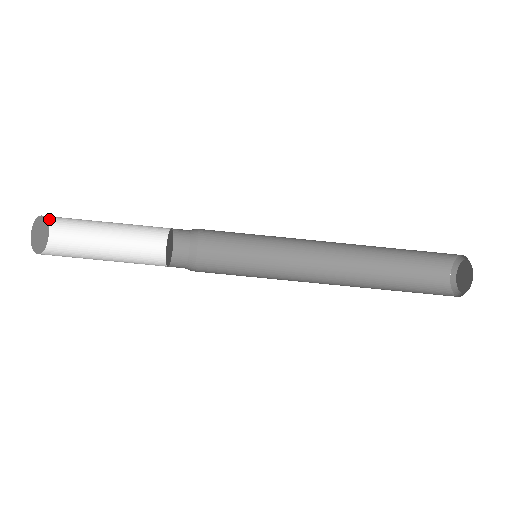
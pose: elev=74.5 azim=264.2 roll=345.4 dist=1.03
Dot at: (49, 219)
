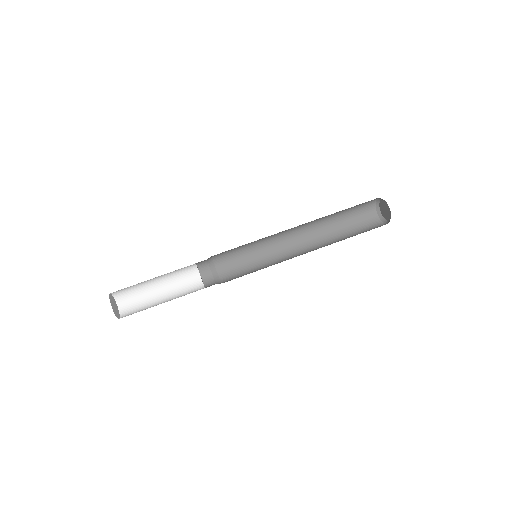
Dot at: (120, 307)
